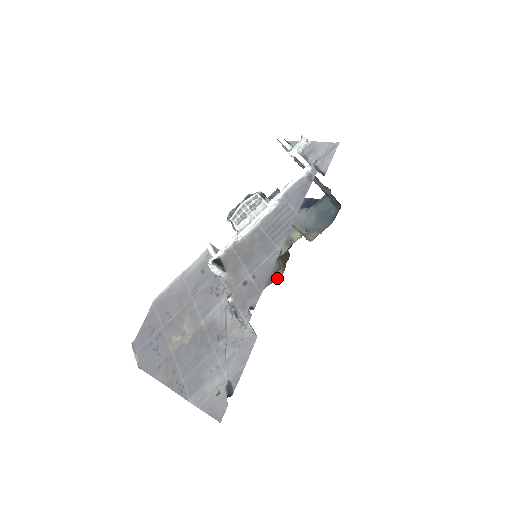
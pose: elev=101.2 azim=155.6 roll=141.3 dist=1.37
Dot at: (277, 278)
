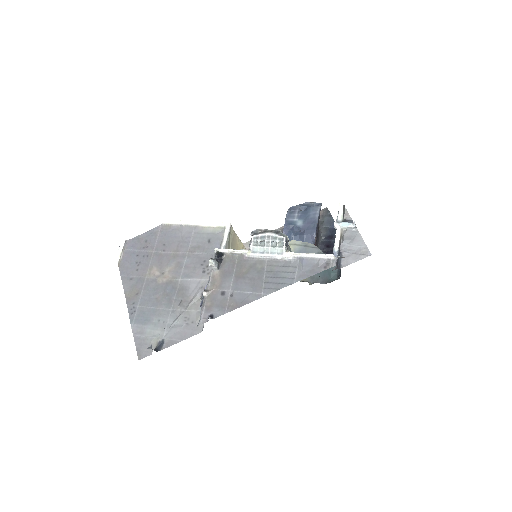
Dot at: occluded
